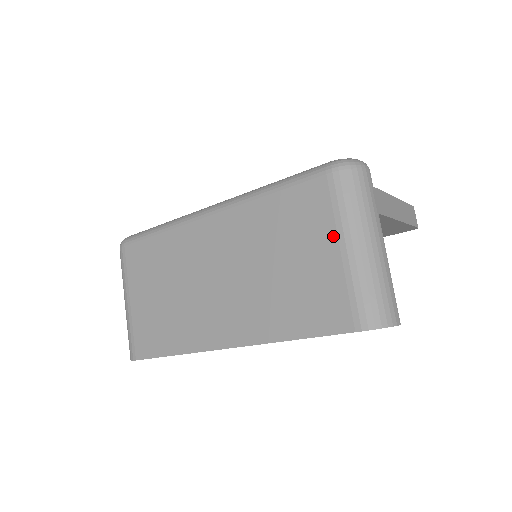
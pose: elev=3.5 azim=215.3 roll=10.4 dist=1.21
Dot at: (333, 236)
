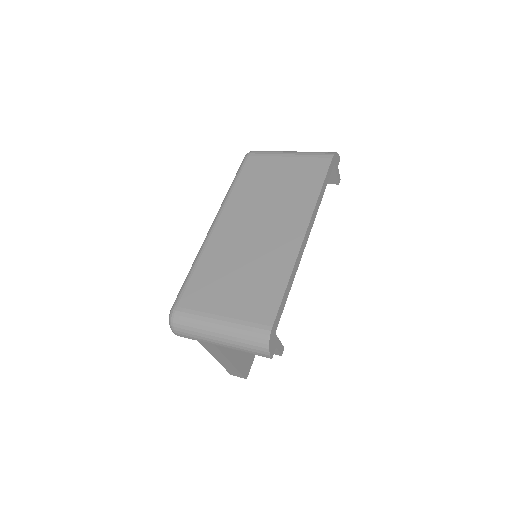
Dot at: (280, 158)
